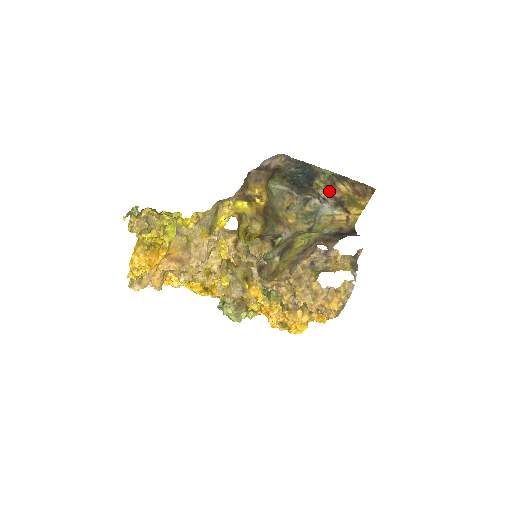
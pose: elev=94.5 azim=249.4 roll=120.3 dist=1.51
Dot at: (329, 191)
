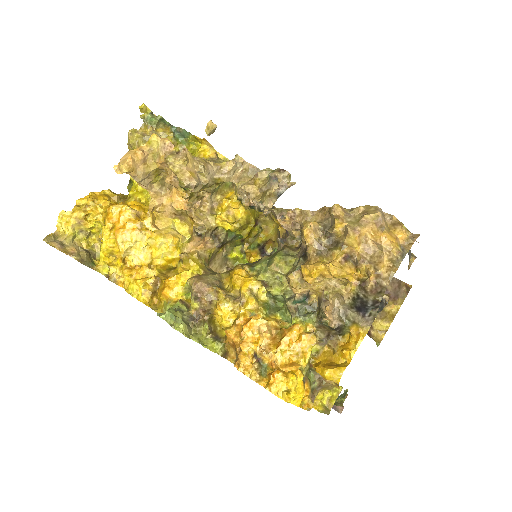
Dot at: occluded
